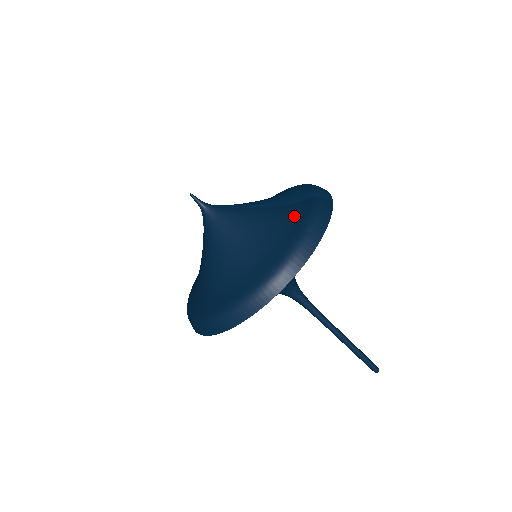
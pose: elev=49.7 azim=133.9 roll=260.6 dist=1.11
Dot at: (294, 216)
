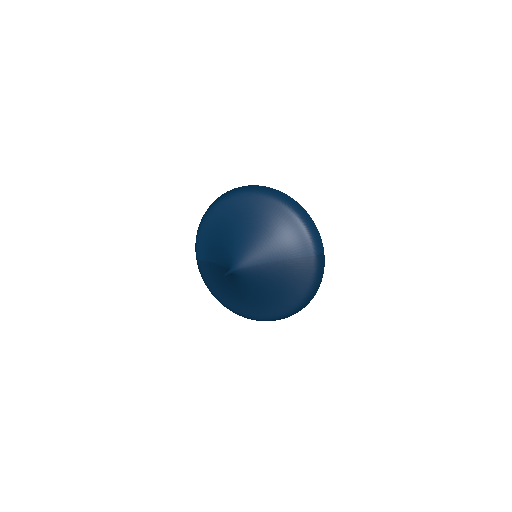
Dot at: (301, 275)
